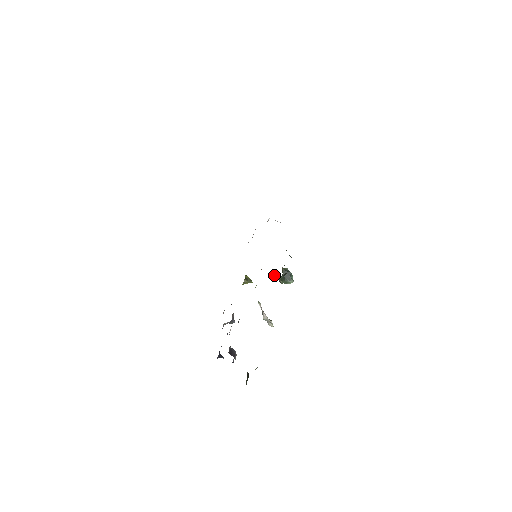
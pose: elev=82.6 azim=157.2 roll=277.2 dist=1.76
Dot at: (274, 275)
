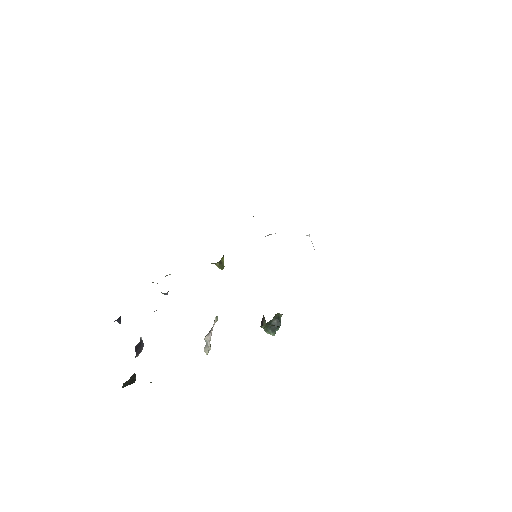
Dot at: occluded
